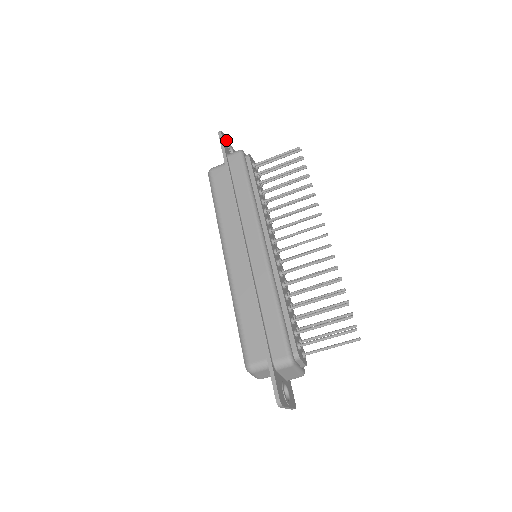
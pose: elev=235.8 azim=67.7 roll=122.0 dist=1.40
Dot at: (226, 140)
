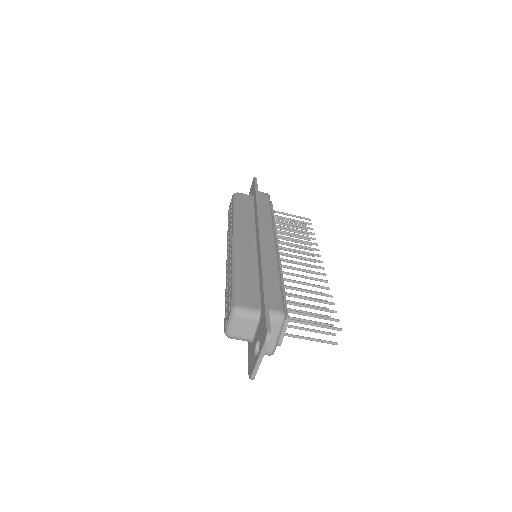
Dot at: occluded
